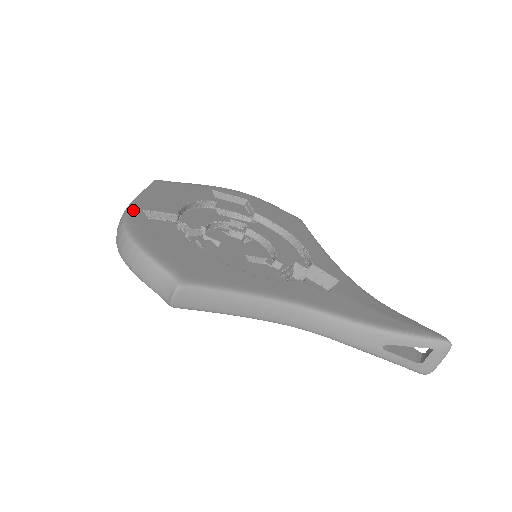
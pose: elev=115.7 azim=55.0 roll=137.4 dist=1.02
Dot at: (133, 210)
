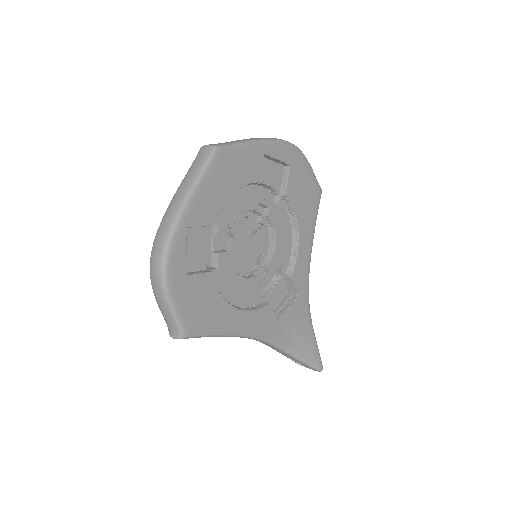
Dot at: (178, 231)
